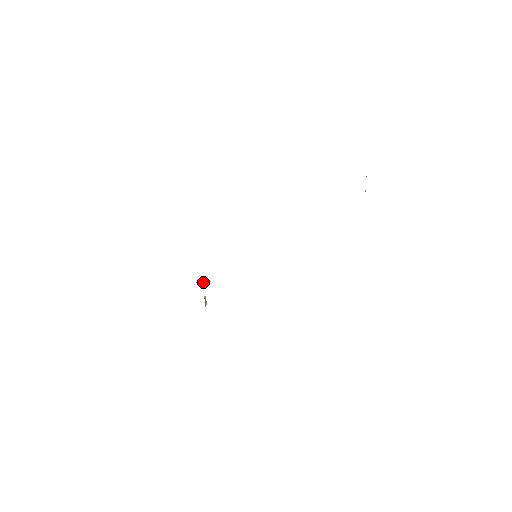
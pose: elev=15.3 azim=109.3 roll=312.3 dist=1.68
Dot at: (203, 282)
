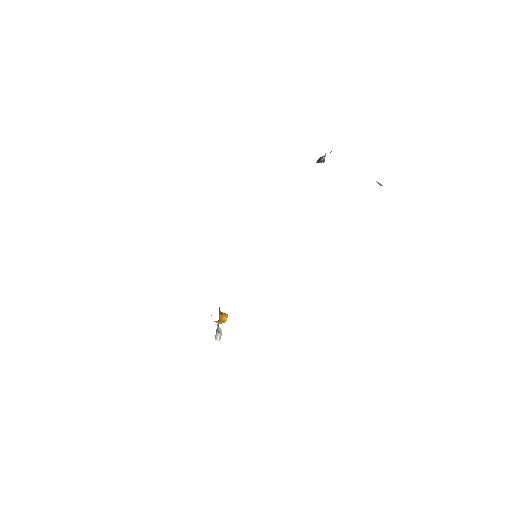
Dot at: (225, 313)
